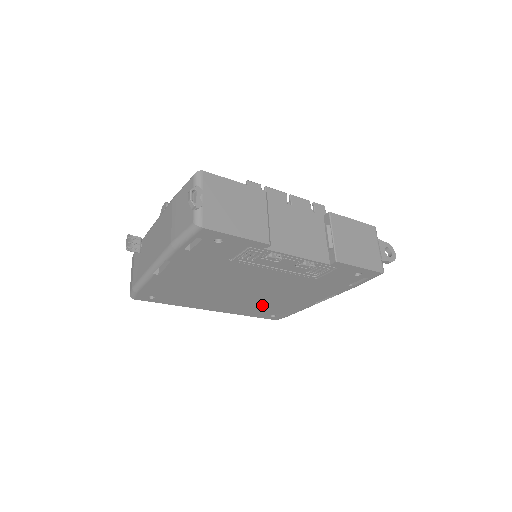
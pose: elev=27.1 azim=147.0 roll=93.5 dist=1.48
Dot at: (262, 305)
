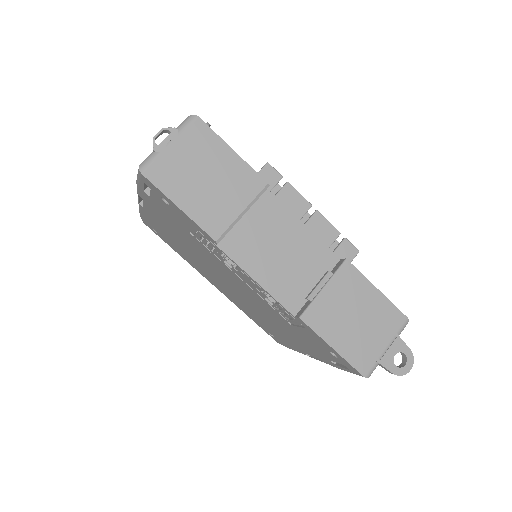
Dot at: (254, 314)
